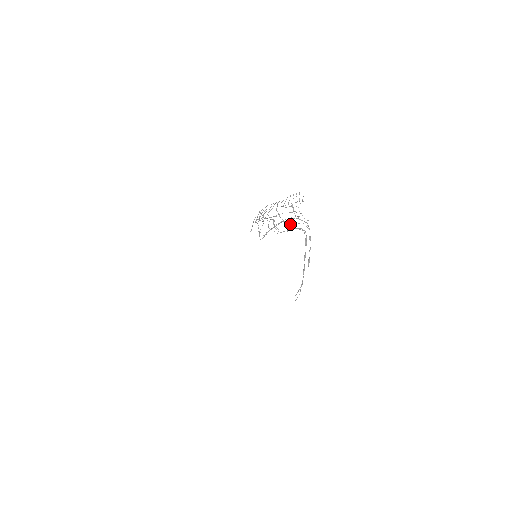
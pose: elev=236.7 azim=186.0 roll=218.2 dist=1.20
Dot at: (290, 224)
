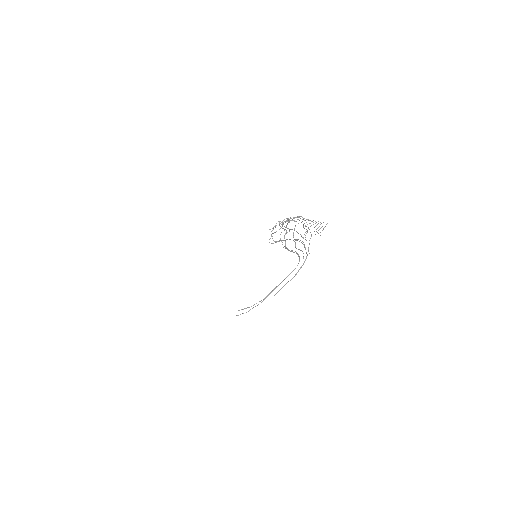
Dot at: (295, 246)
